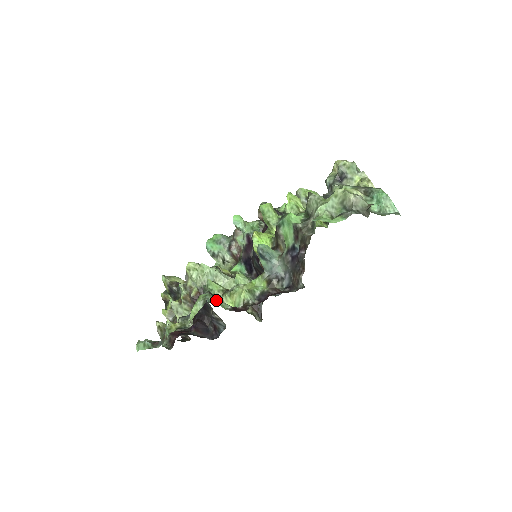
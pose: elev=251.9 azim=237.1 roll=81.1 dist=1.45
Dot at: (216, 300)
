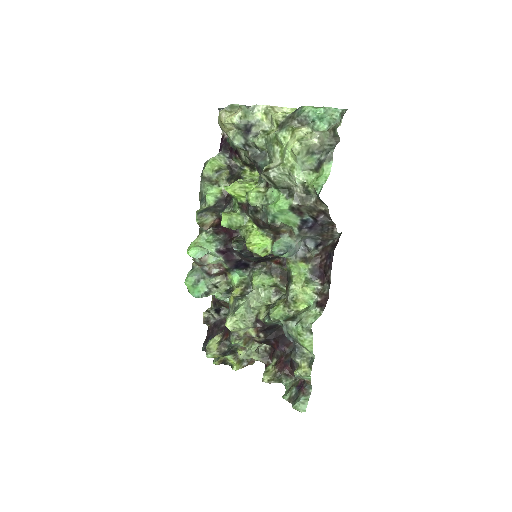
Dot at: (309, 319)
